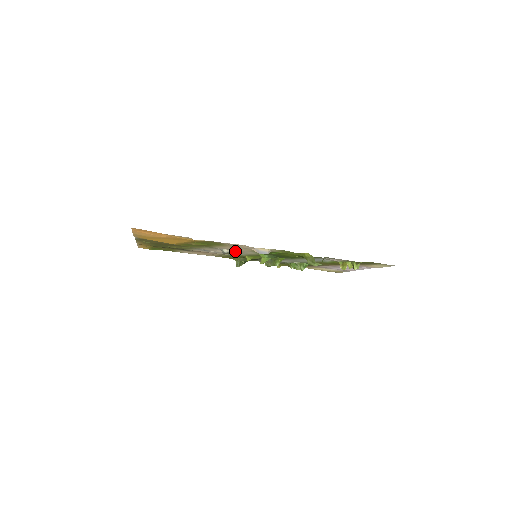
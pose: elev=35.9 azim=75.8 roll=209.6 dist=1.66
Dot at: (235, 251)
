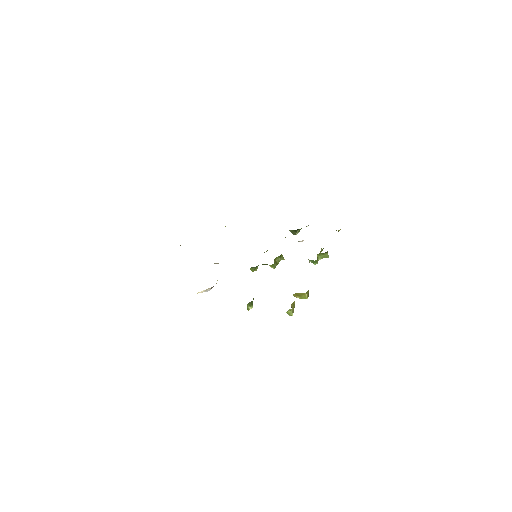
Dot at: occluded
